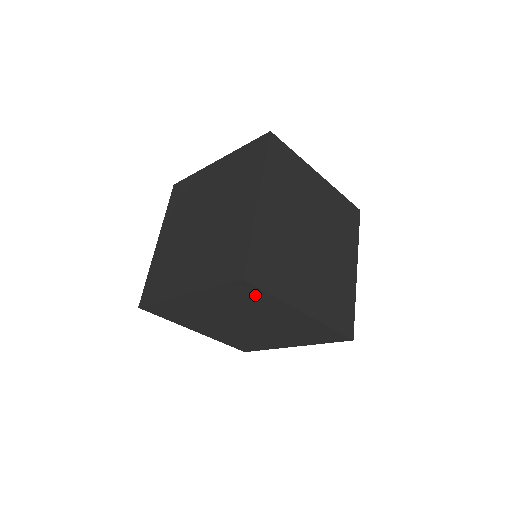
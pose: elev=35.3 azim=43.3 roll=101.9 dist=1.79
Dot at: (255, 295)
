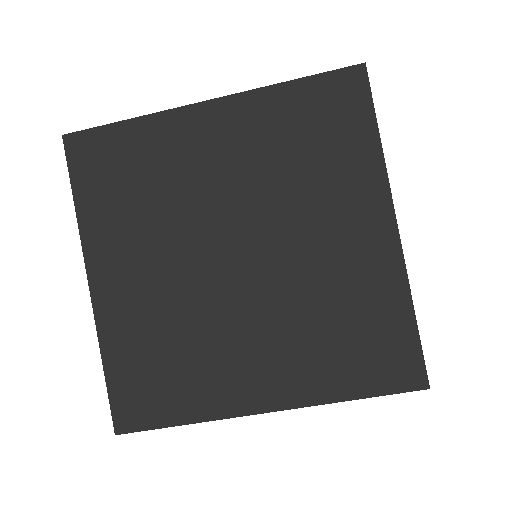
Dot at: occluded
